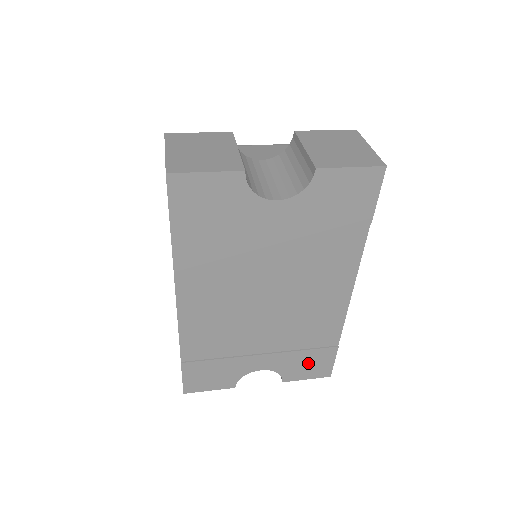
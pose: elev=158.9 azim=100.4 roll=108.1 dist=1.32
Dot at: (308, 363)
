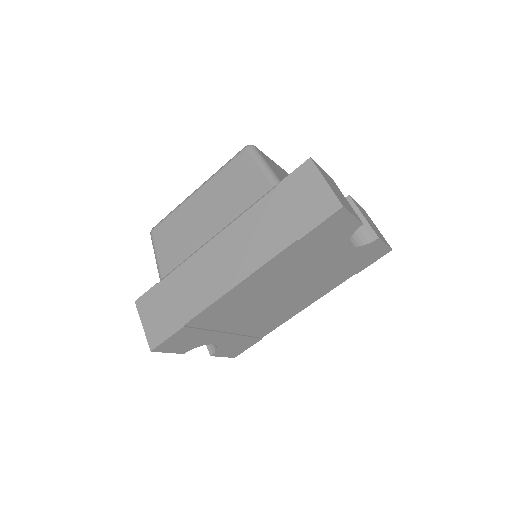
Dot at: (238, 346)
